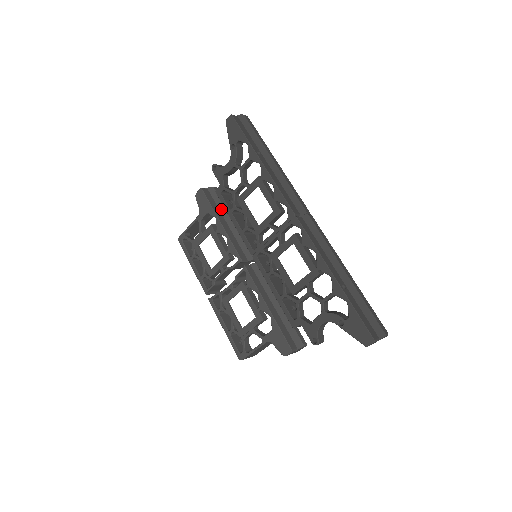
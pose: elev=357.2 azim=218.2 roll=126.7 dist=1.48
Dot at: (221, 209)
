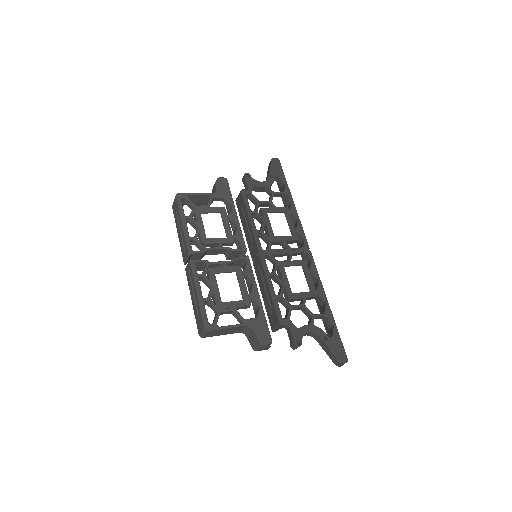
Dot at: occluded
